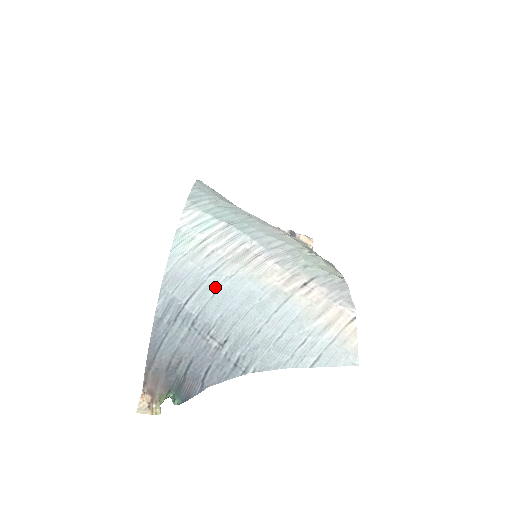
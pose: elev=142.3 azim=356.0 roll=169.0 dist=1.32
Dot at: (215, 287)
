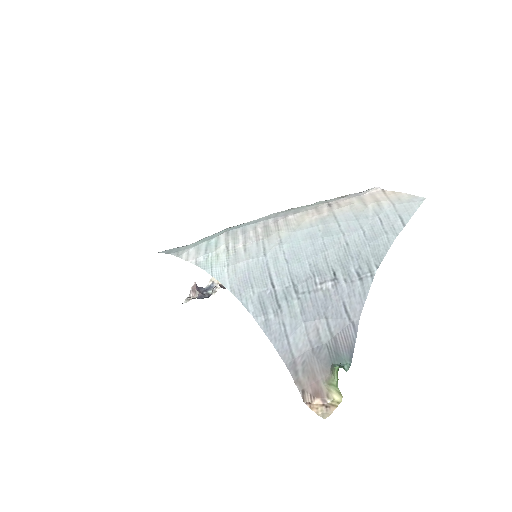
Dot at: (280, 256)
